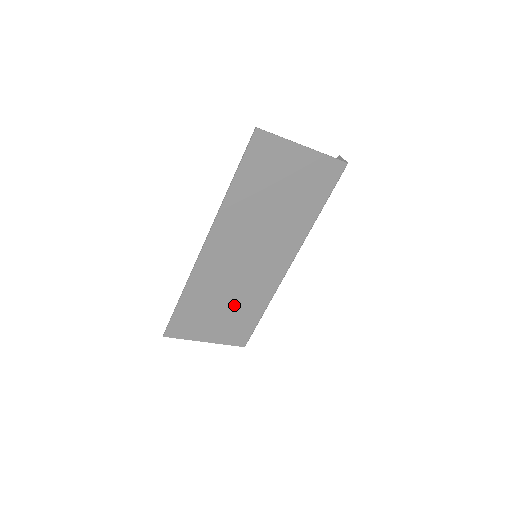
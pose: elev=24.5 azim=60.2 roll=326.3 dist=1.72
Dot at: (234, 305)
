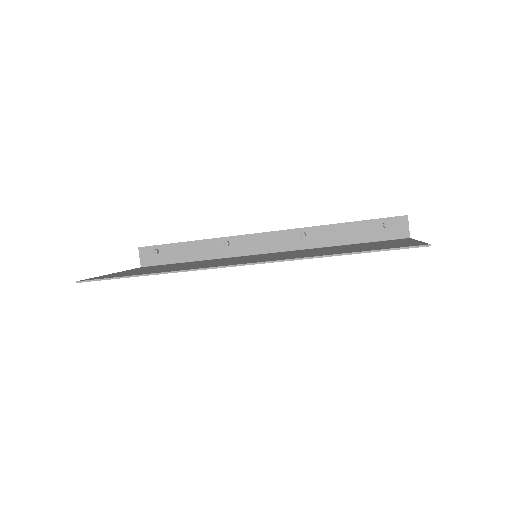
Dot at: occluded
